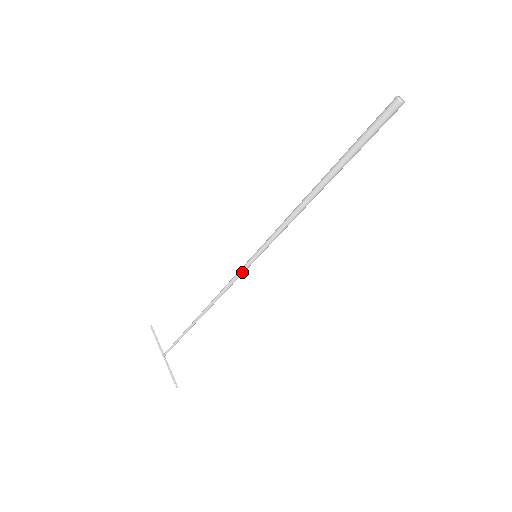
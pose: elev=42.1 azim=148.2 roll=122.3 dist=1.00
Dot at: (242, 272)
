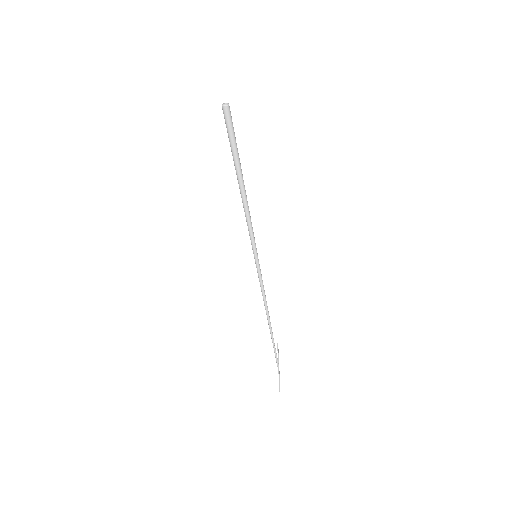
Dot at: (258, 272)
